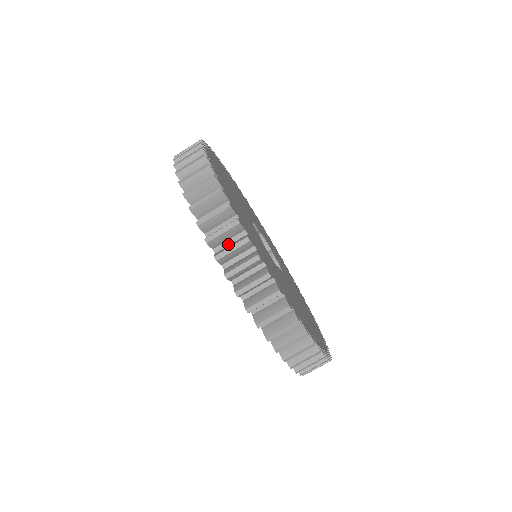
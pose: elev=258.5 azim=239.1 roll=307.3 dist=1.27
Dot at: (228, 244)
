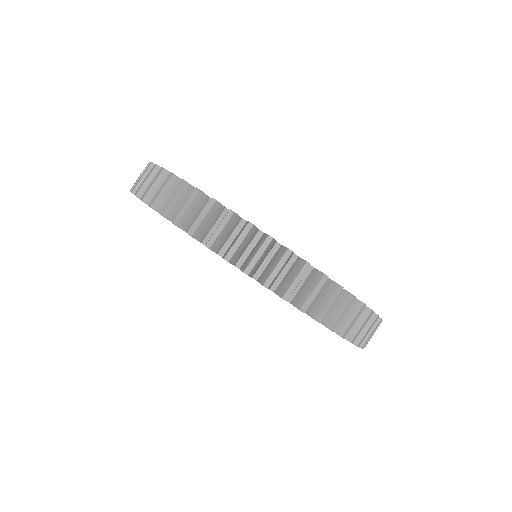
Dot at: occluded
